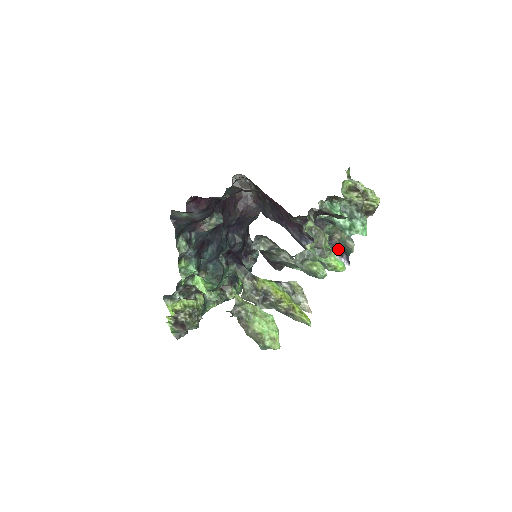
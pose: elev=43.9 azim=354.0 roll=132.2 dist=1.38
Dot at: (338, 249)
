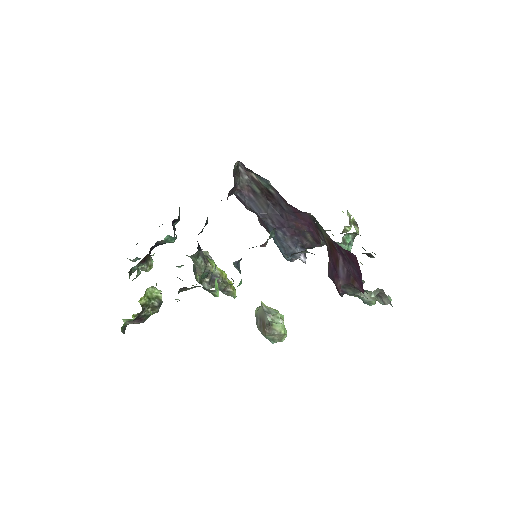
Dot at: occluded
